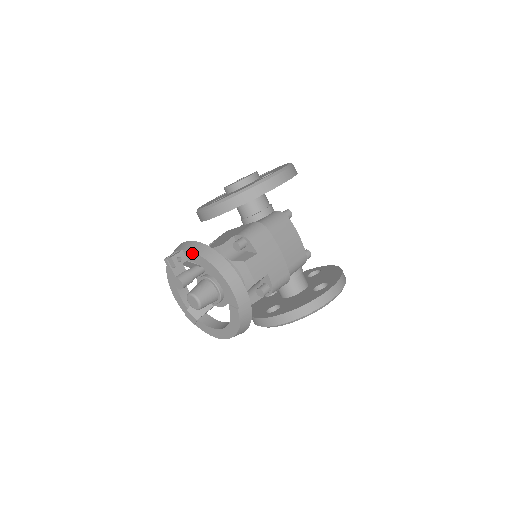
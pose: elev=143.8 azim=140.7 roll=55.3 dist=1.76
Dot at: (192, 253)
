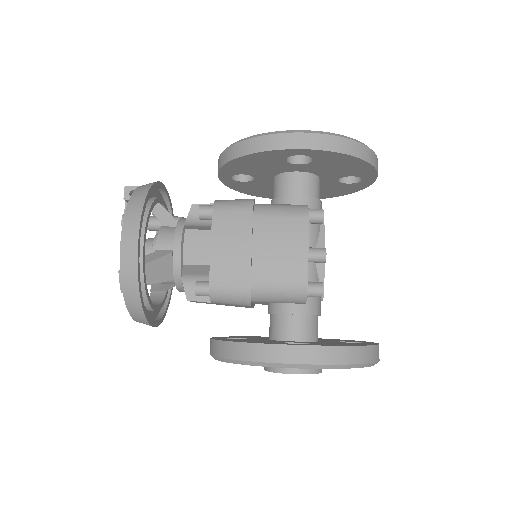
Dot at: occluded
